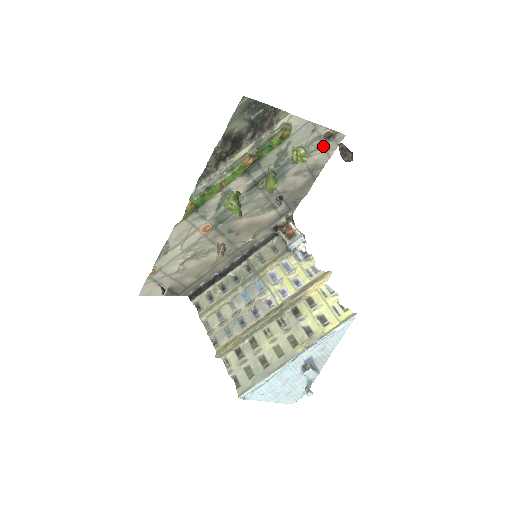
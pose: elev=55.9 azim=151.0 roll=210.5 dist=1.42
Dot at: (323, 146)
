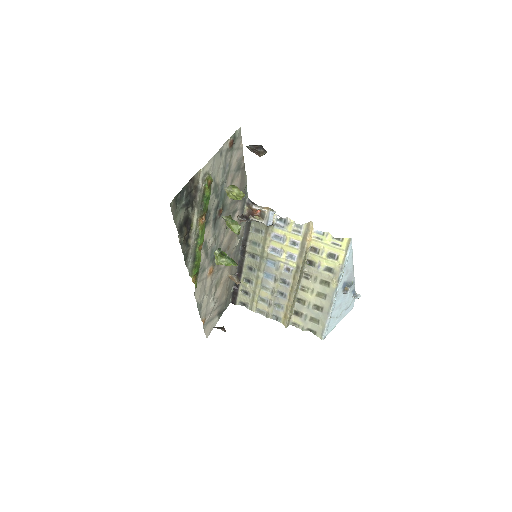
Dot at: (233, 150)
